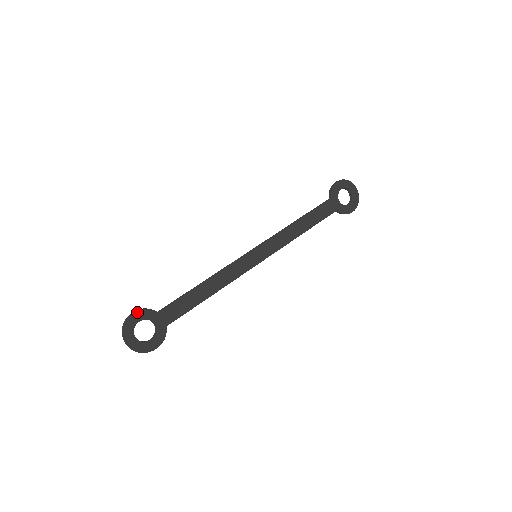
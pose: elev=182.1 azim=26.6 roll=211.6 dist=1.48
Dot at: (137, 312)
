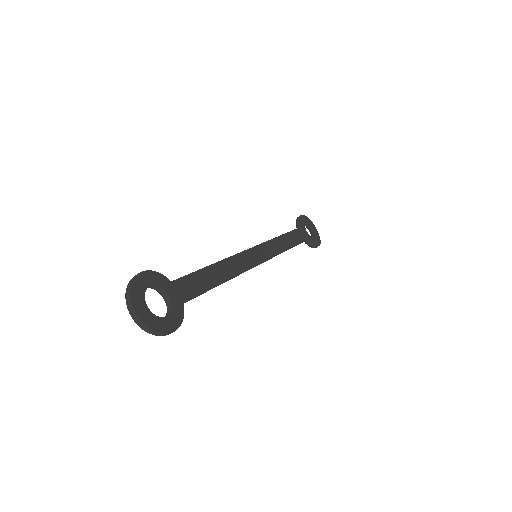
Dot at: (146, 272)
